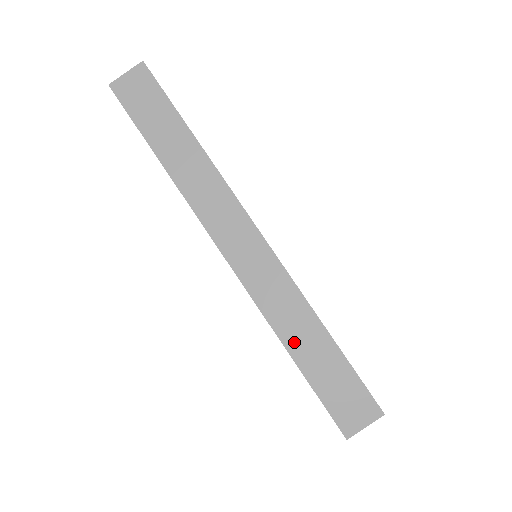
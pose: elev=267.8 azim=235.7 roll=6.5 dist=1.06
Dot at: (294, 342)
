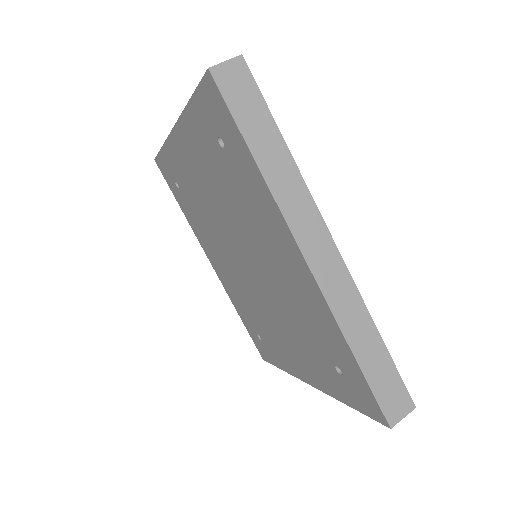
Dot at: occluded
